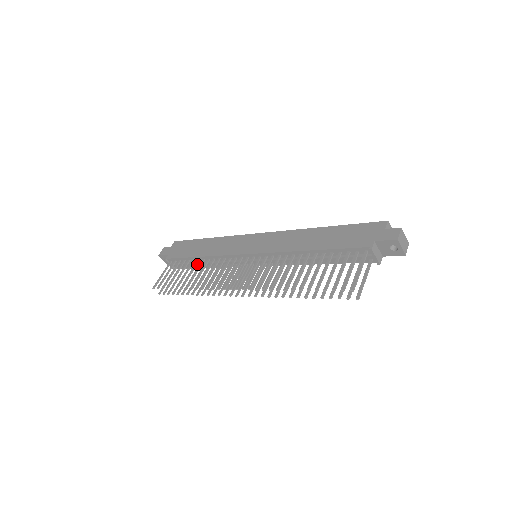
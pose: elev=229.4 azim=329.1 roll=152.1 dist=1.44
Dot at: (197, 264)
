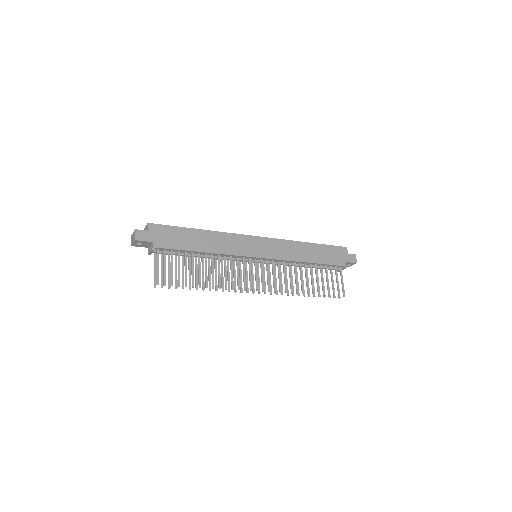
Dot at: (193, 256)
